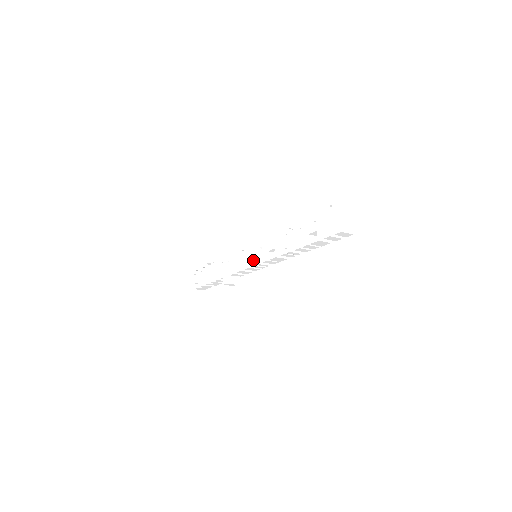
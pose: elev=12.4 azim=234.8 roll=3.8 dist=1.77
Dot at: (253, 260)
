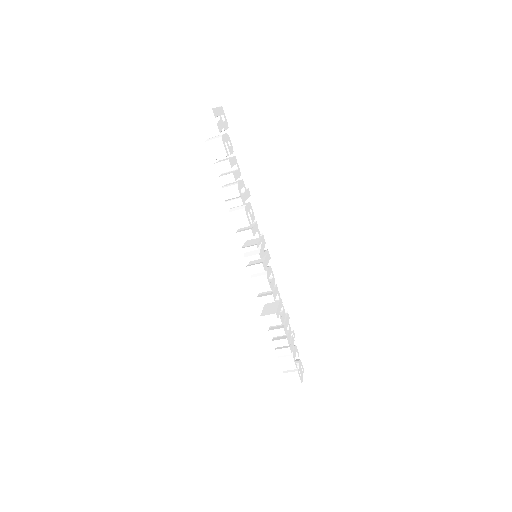
Dot at: (244, 255)
